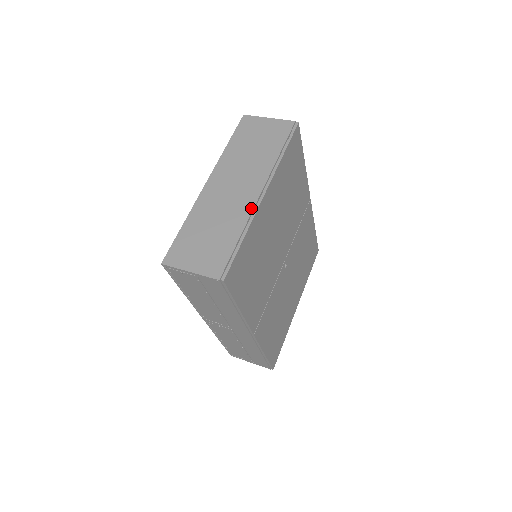
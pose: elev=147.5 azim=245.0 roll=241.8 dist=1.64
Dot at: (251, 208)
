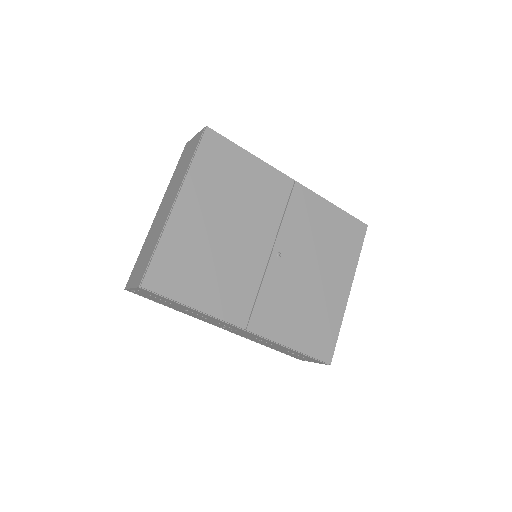
Dot at: (166, 218)
